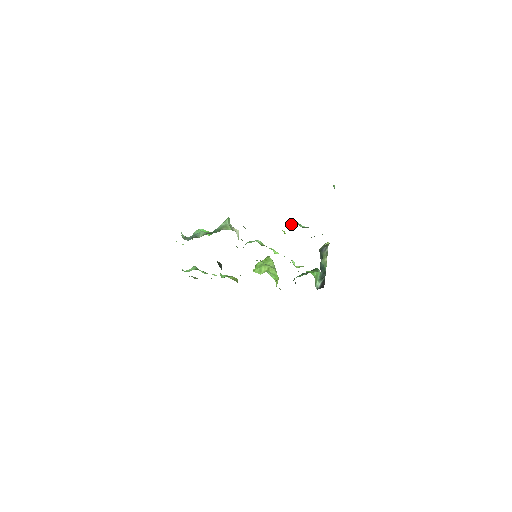
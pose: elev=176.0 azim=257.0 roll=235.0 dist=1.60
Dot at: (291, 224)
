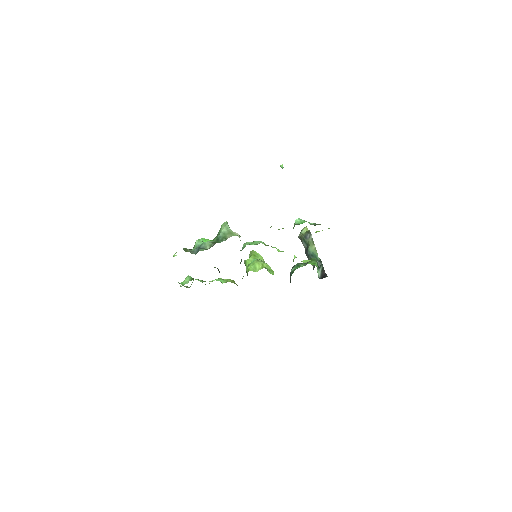
Dot at: (297, 222)
